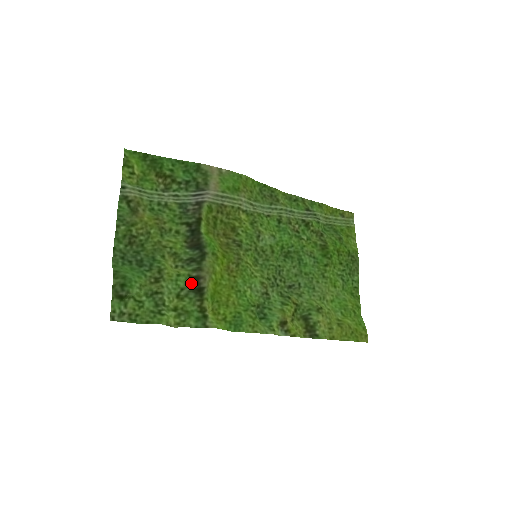
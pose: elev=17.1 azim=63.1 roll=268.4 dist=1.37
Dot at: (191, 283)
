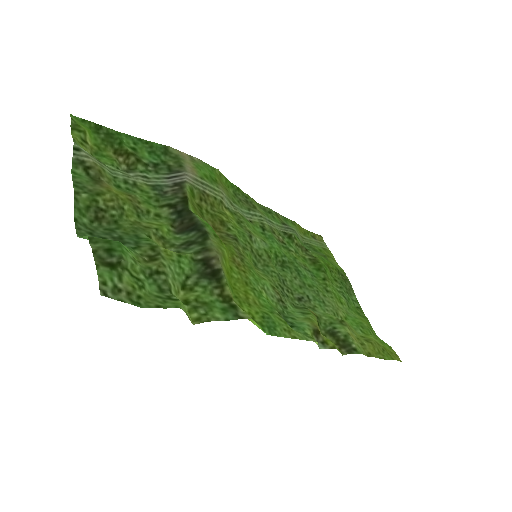
Dot at: (198, 267)
